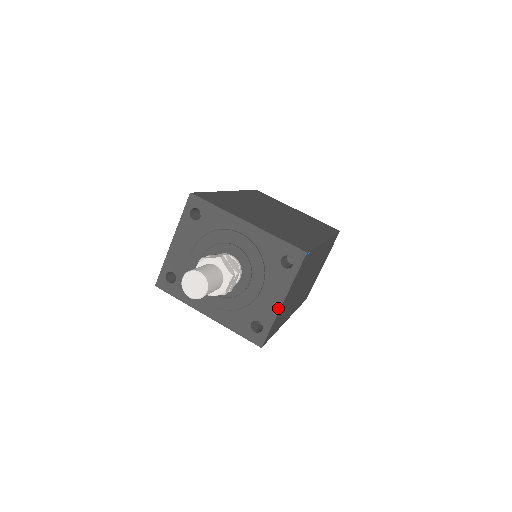
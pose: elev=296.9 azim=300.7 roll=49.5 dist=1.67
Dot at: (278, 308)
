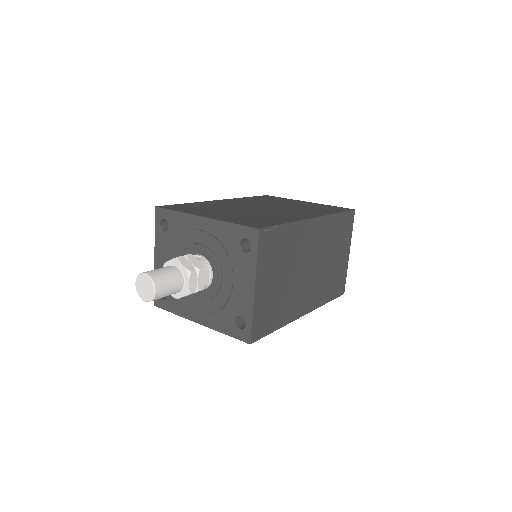
Dot at: (252, 297)
